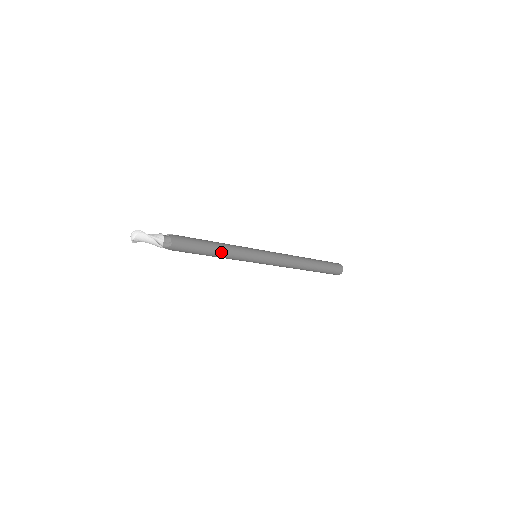
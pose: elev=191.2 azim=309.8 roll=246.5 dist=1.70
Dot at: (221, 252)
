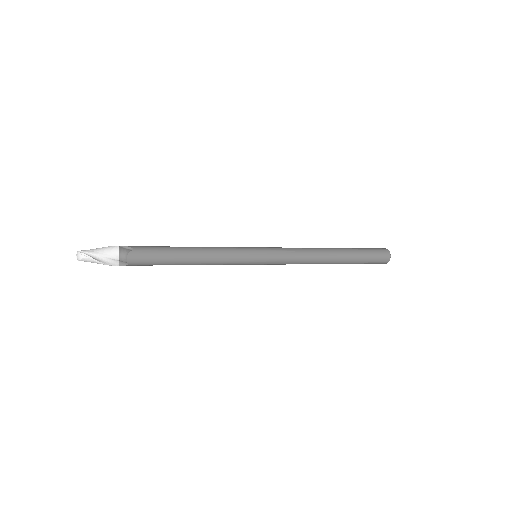
Dot at: (200, 263)
